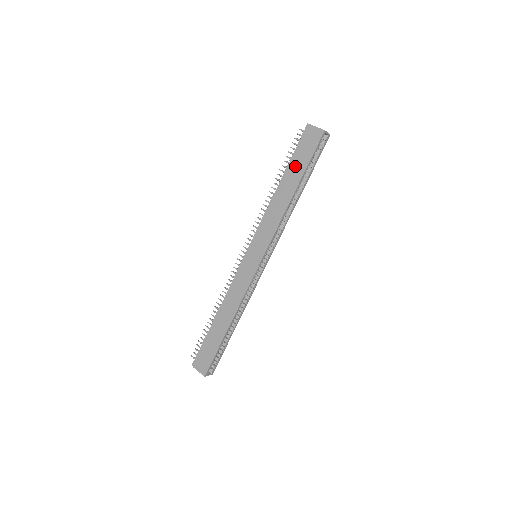
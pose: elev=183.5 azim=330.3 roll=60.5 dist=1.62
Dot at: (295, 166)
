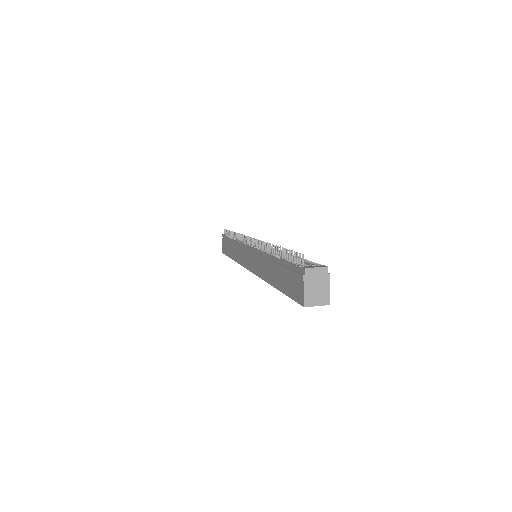
Dot at: (281, 273)
